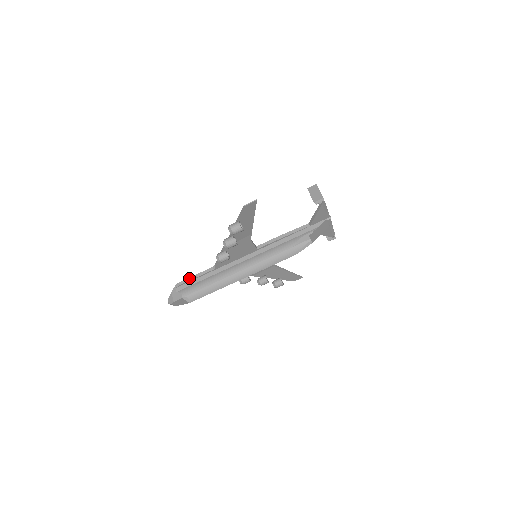
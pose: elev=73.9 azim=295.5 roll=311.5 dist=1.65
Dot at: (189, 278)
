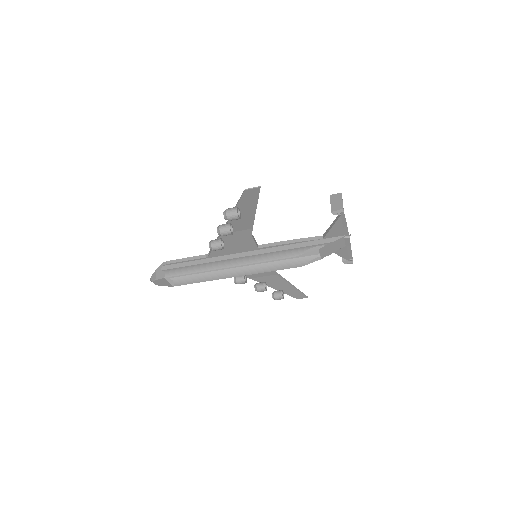
Dot at: (178, 259)
